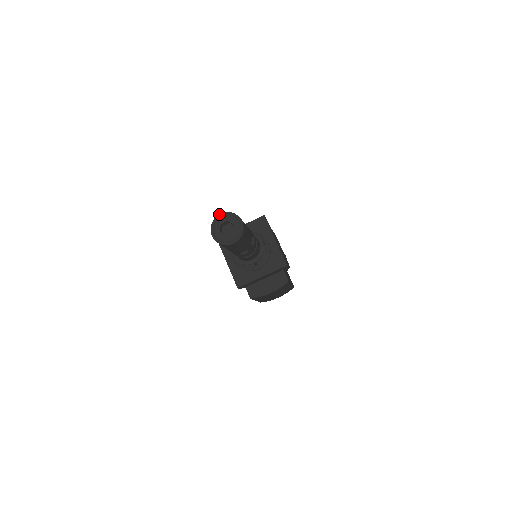
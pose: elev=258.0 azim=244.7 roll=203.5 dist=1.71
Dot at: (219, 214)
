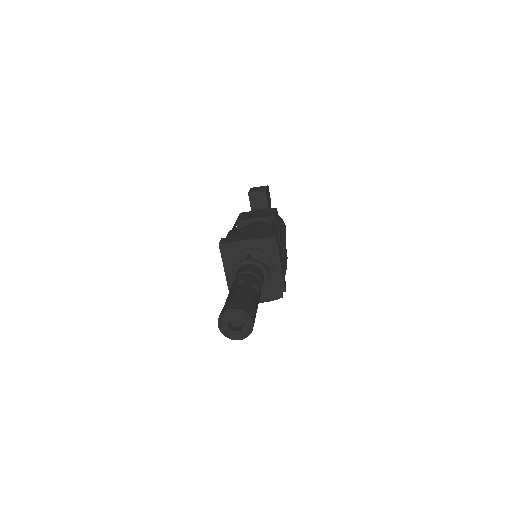
Dot at: (230, 309)
